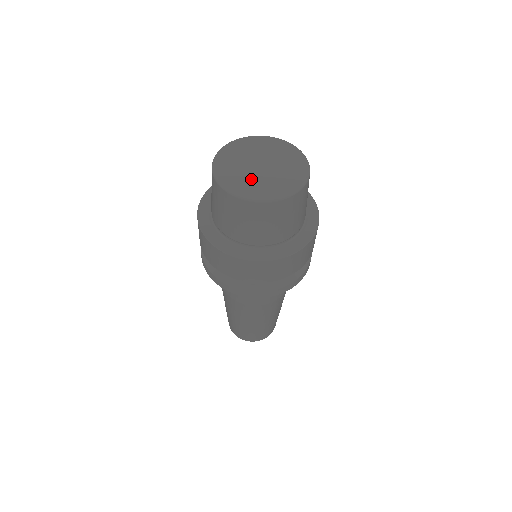
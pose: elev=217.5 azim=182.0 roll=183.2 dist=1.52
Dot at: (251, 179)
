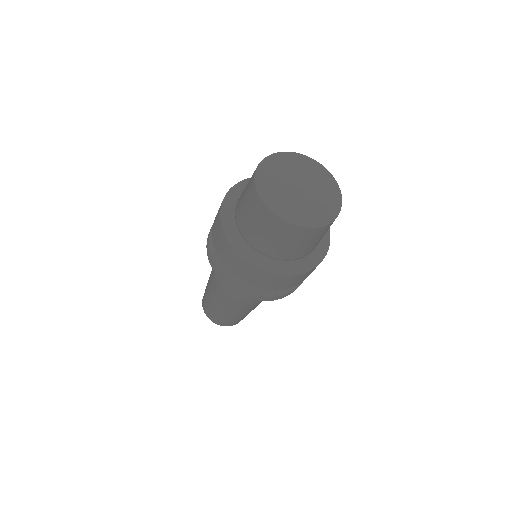
Dot at: (281, 188)
